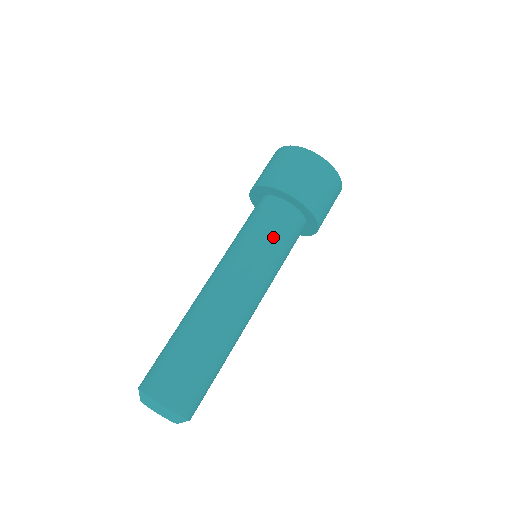
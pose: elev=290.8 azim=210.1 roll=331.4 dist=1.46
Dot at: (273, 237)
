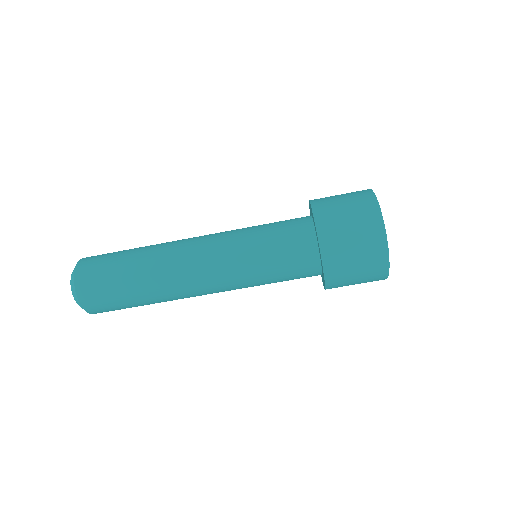
Dot at: (273, 257)
